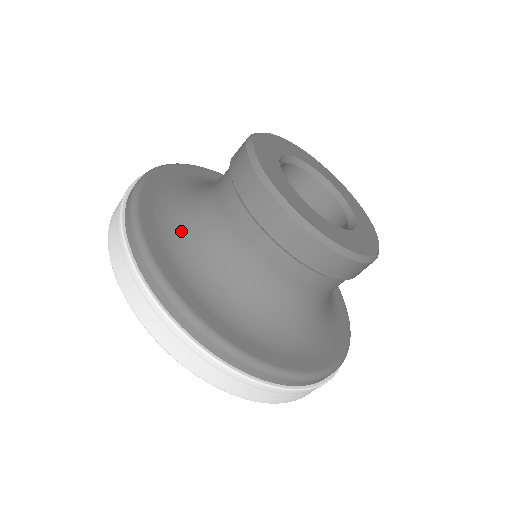
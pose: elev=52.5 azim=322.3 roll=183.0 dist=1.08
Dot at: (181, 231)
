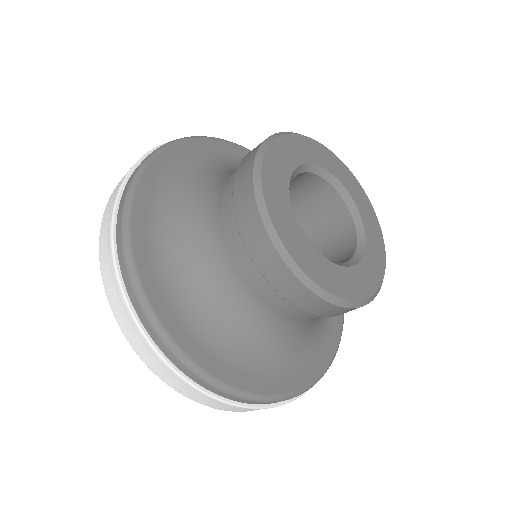
Dot at: (226, 333)
